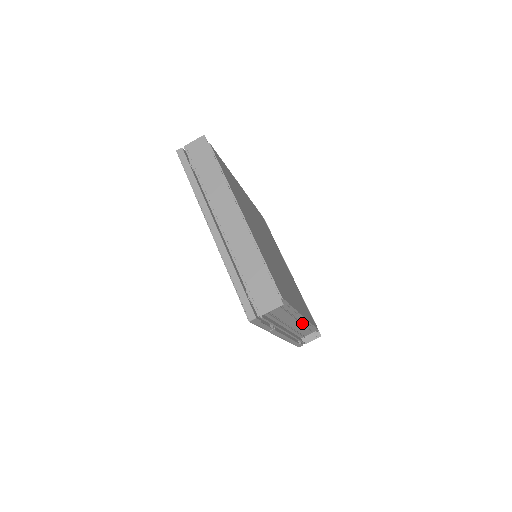
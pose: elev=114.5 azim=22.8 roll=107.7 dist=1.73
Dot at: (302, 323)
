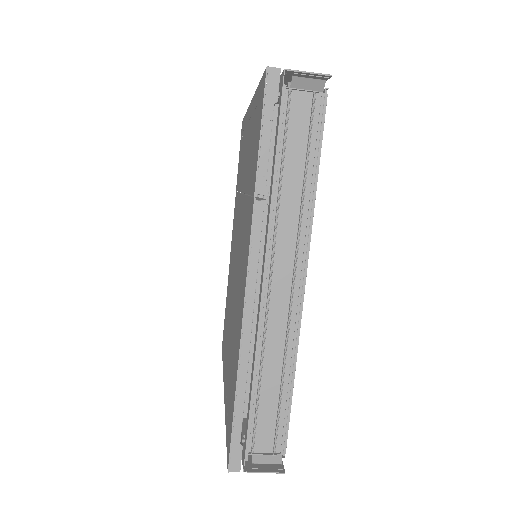
Dot at: (287, 326)
